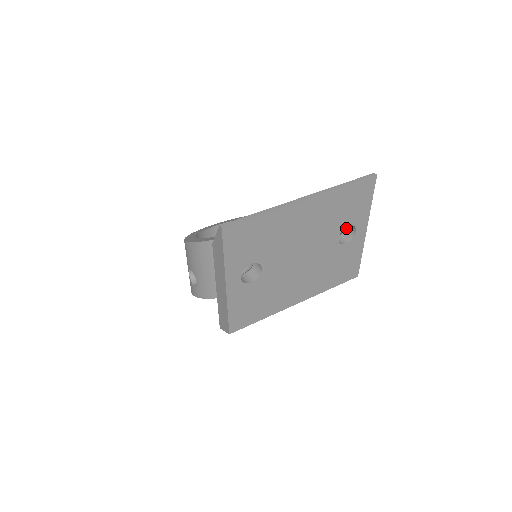
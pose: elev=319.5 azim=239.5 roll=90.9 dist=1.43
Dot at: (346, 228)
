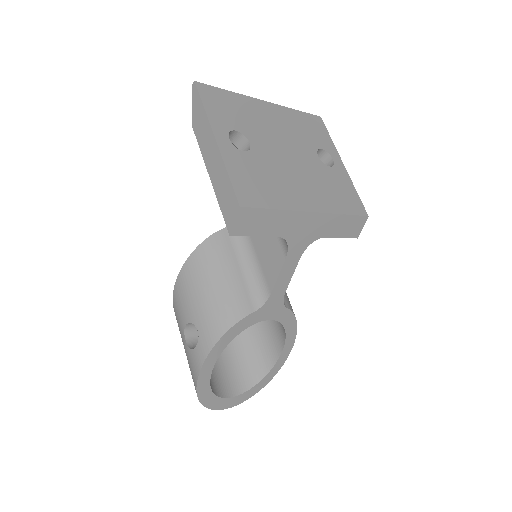
Dot at: occluded
